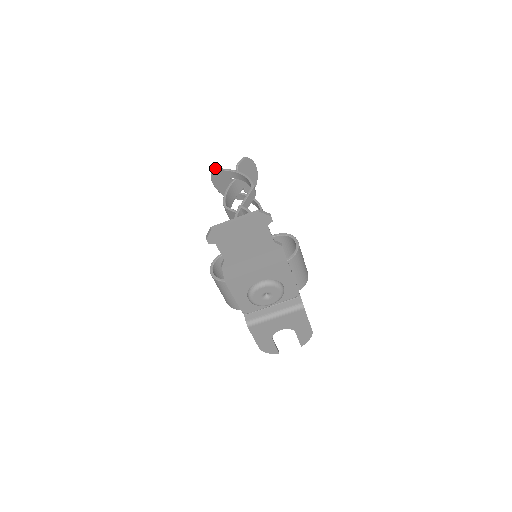
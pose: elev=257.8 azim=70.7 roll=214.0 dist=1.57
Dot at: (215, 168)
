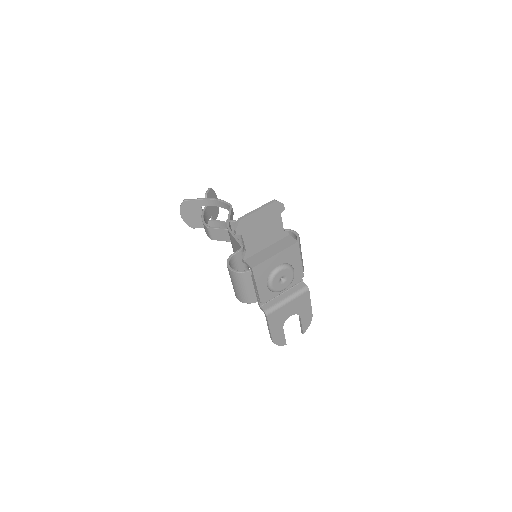
Dot at: (186, 200)
